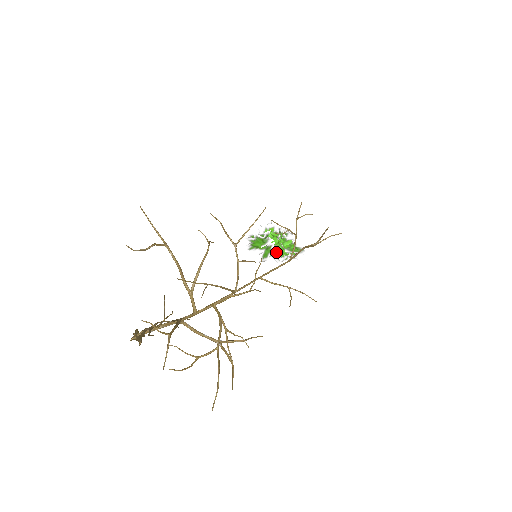
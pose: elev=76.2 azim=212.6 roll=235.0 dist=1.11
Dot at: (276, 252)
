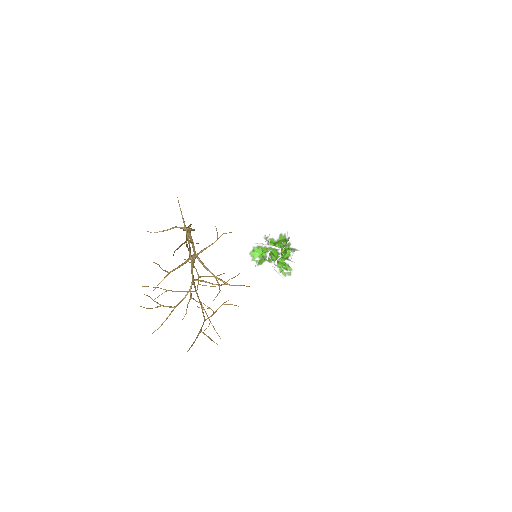
Dot at: occluded
